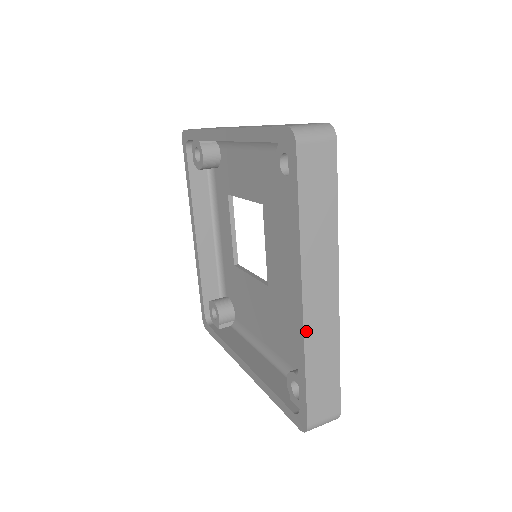
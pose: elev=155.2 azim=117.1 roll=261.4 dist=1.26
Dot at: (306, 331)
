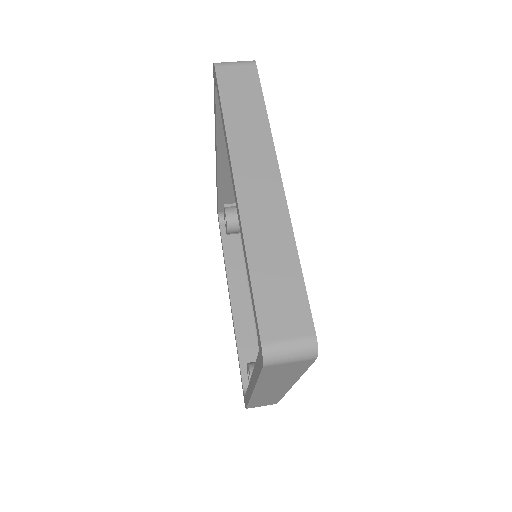
Dot at: (243, 217)
